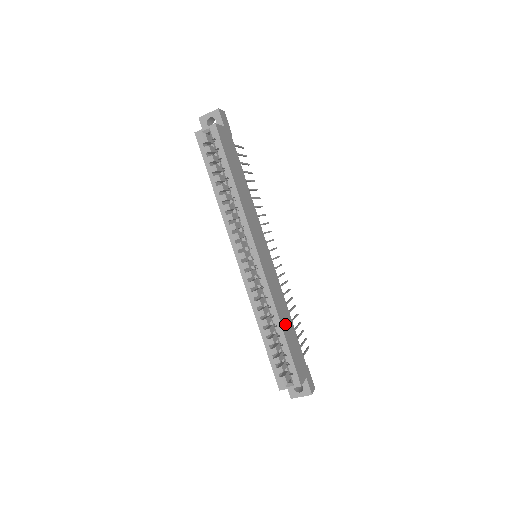
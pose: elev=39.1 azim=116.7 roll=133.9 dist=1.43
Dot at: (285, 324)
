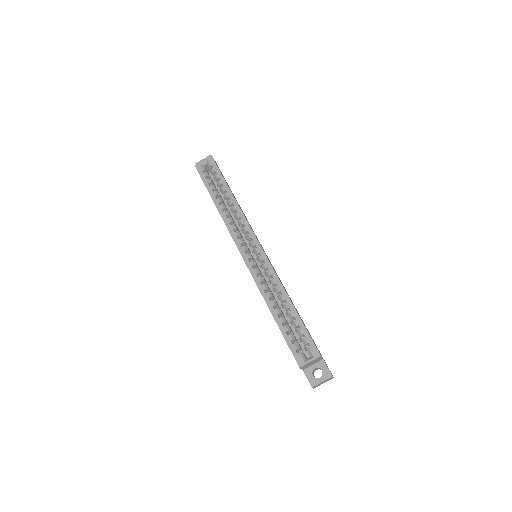
Dot at: occluded
